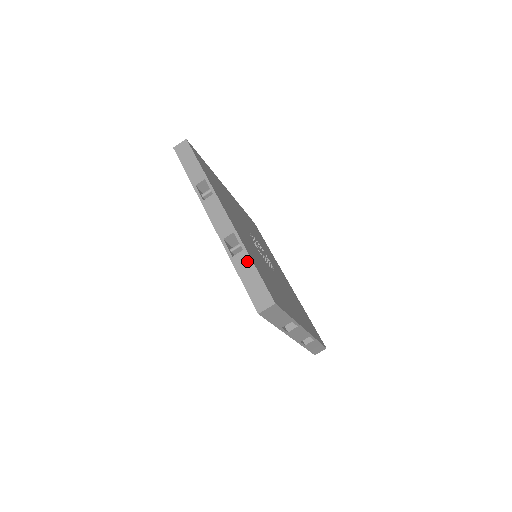
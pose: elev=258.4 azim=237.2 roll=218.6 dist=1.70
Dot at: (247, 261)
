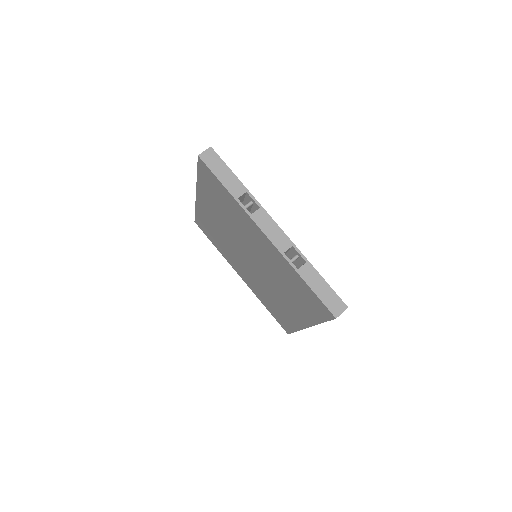
Dot at: (313, 272)
